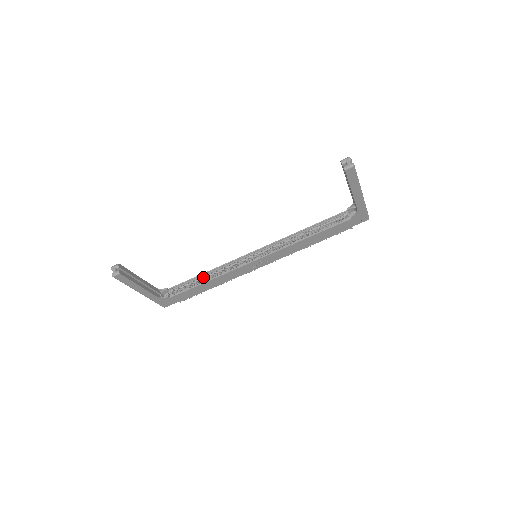
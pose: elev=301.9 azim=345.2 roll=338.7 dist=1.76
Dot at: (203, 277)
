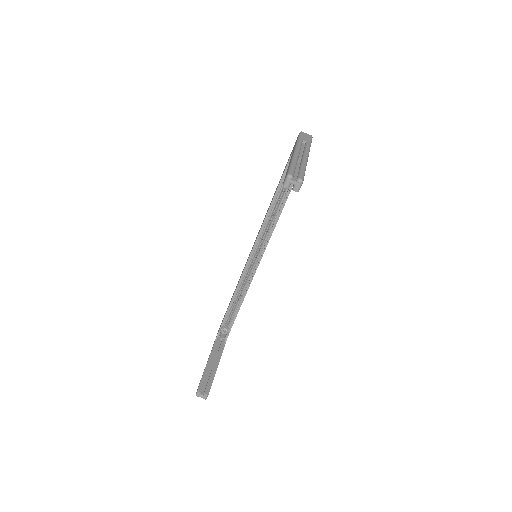
Dot at: (234, 302)
